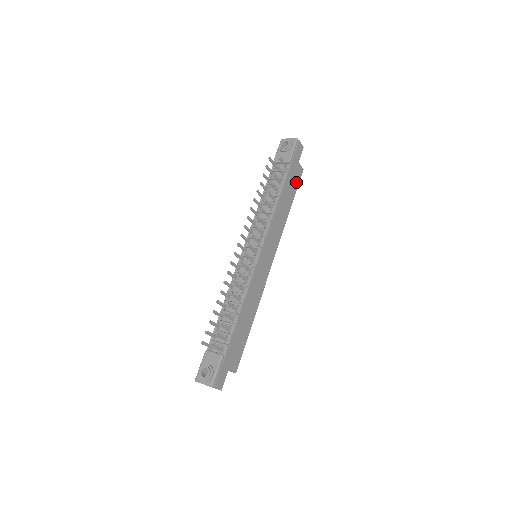
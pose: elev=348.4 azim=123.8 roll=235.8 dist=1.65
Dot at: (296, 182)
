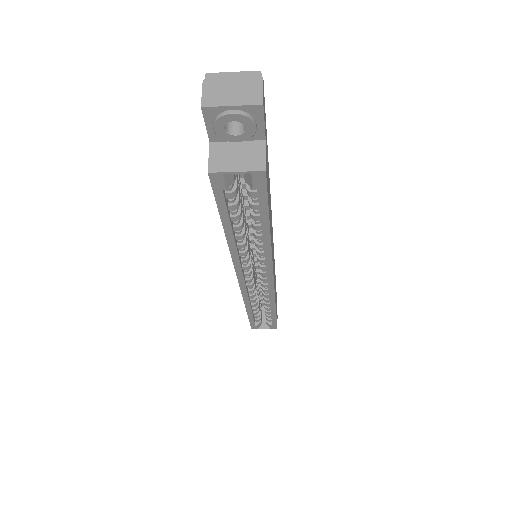
Dot at: occluded
